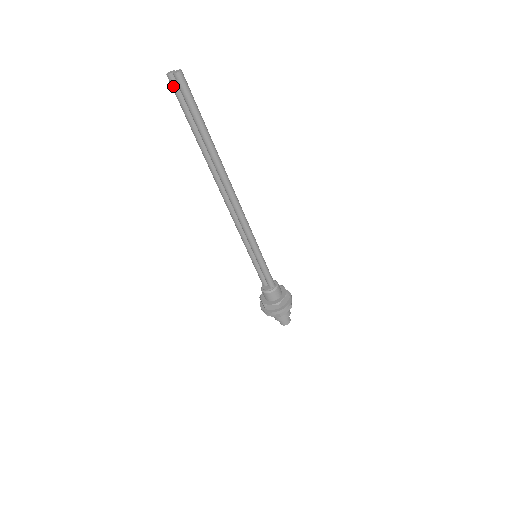
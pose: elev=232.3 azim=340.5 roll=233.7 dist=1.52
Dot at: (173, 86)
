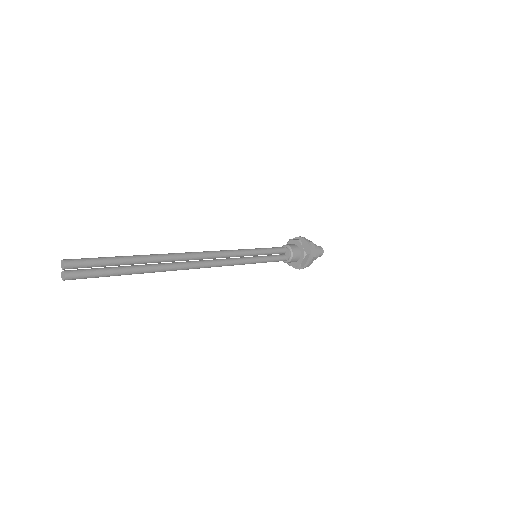
Dot at: occluded
